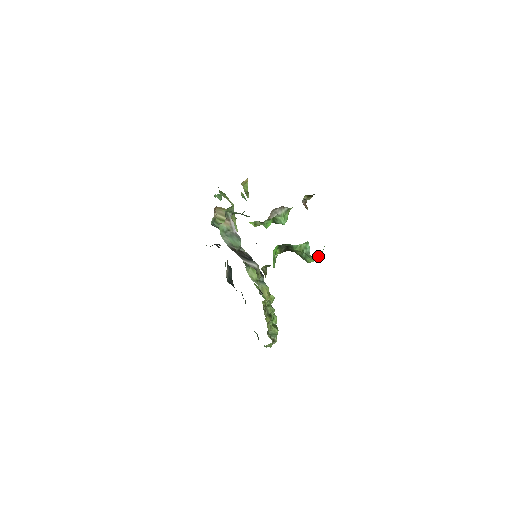
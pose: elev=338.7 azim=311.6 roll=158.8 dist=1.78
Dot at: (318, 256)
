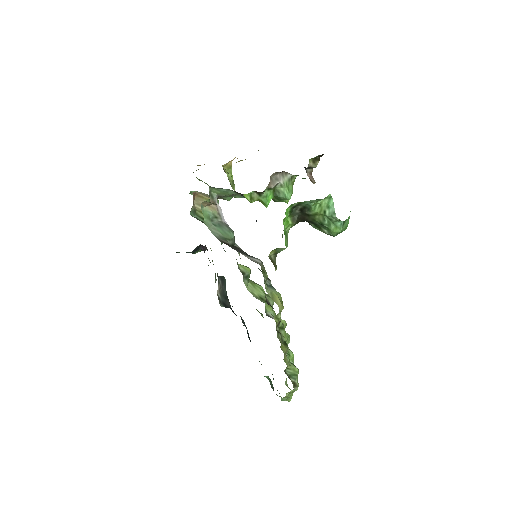
Dot at: (345, 223)
